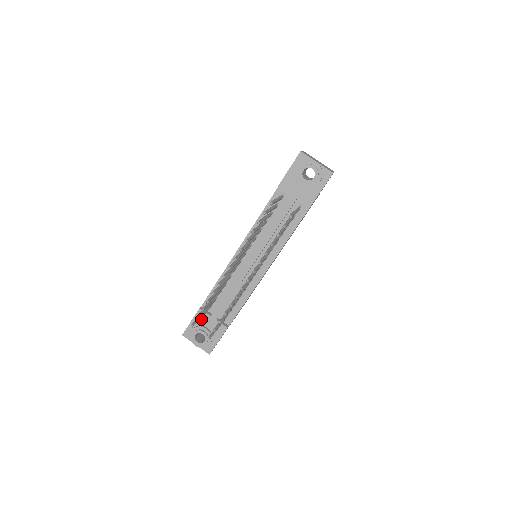
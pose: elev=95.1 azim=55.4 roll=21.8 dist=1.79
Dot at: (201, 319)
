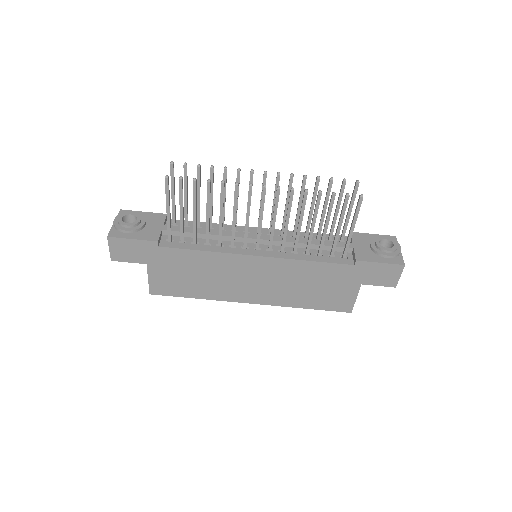
Dot at: (154, 218)
